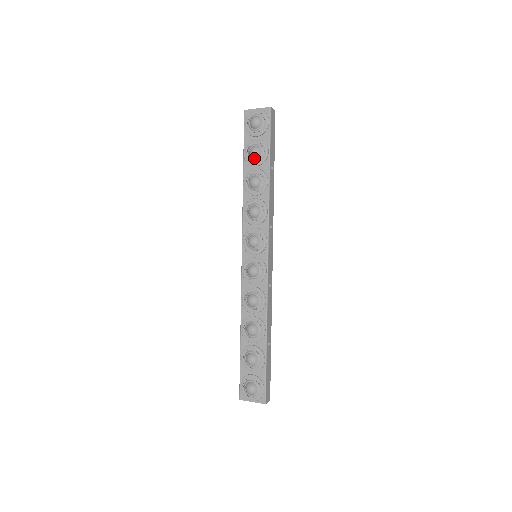
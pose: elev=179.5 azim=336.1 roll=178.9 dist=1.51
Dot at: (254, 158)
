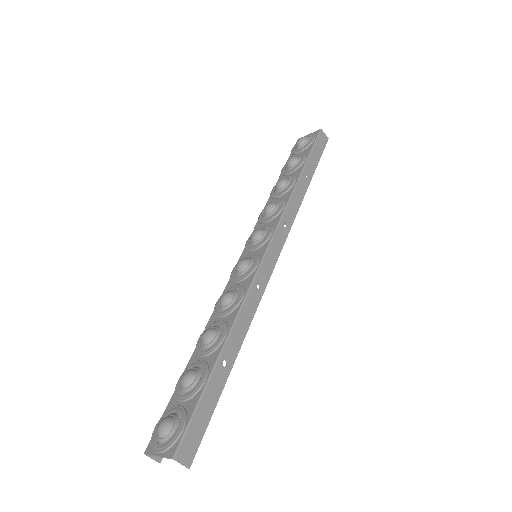
Dot at: (289, 166)
